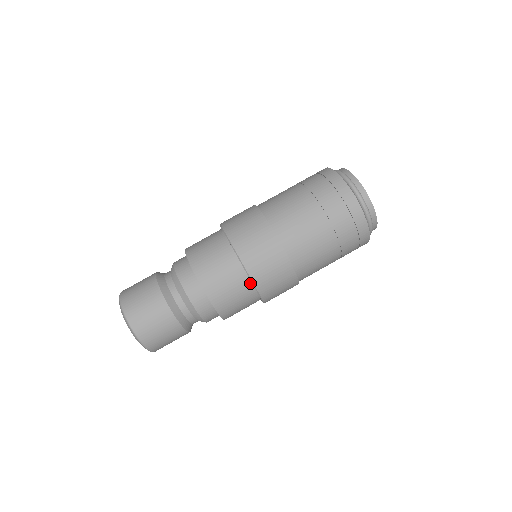
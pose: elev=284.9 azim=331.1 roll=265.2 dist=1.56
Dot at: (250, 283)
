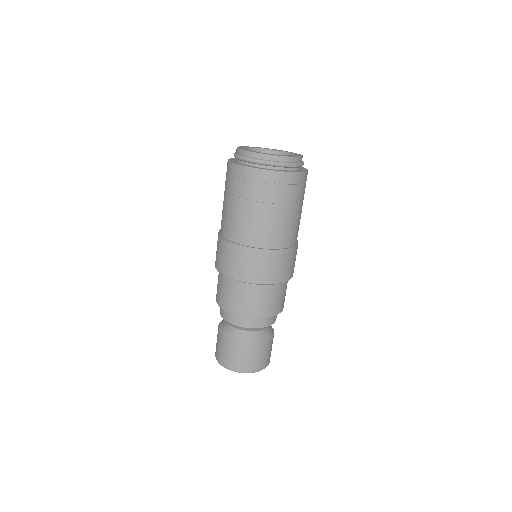
Dot at: (277, 284)
